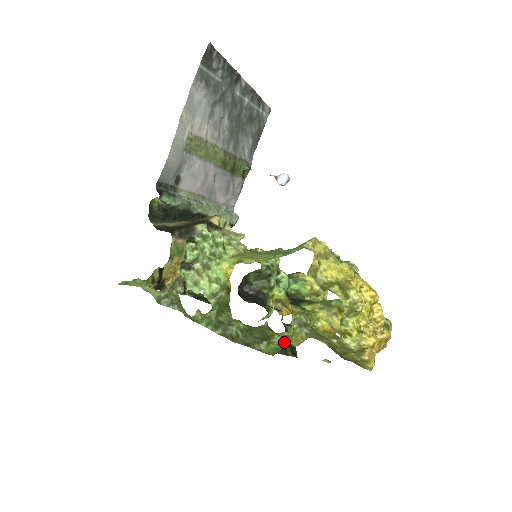
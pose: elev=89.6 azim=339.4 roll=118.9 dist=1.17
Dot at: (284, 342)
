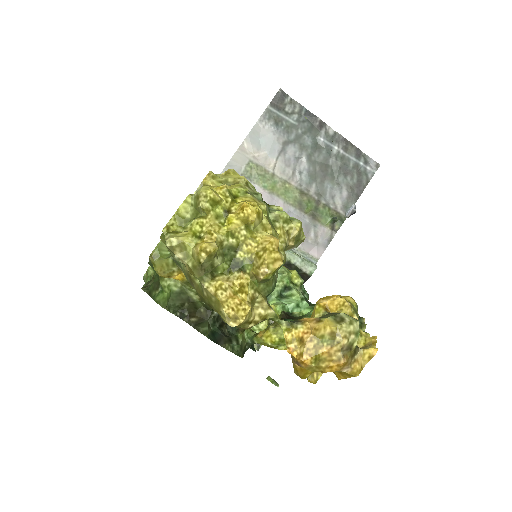
Dot at: (202, 315)
